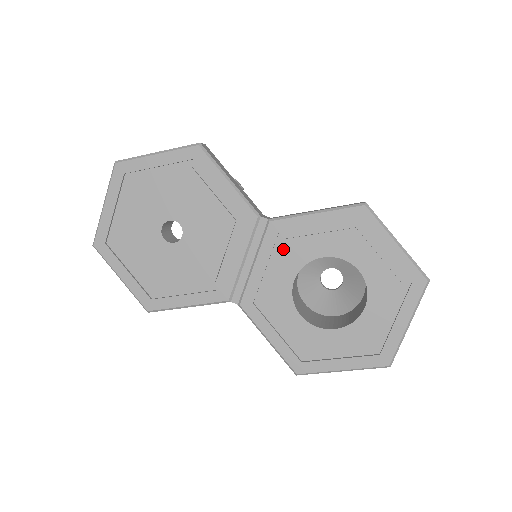
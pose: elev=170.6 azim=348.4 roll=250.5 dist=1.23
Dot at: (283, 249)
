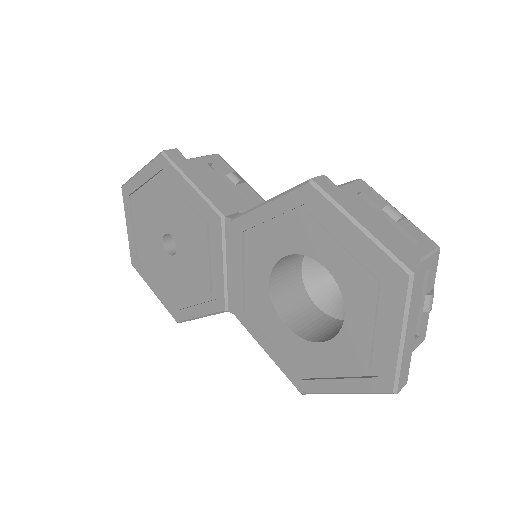
Dot at: (250, 250)
